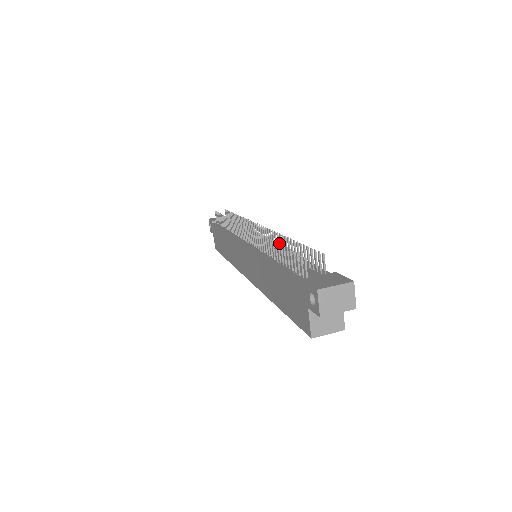
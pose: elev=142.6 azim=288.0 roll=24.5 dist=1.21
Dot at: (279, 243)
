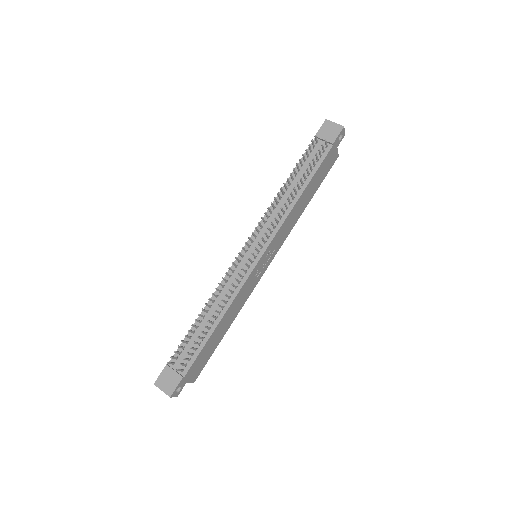
Dot at: (228, 297)
